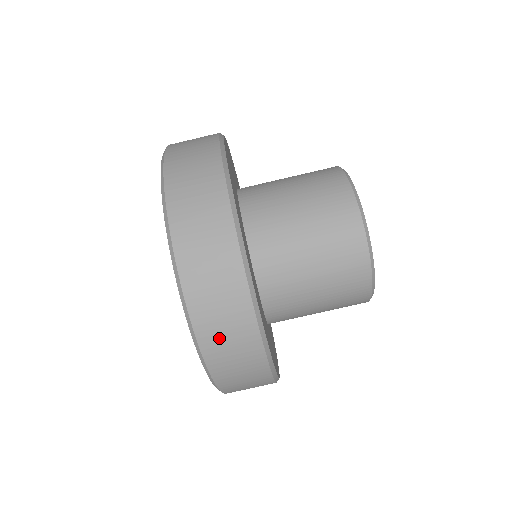
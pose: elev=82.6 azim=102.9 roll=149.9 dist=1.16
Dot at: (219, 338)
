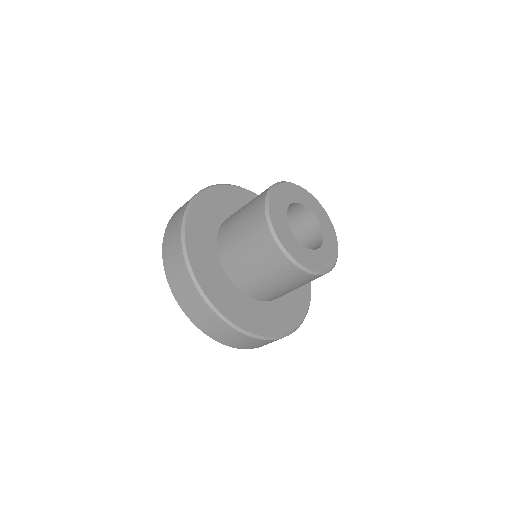
Dot at: (193, 311)
